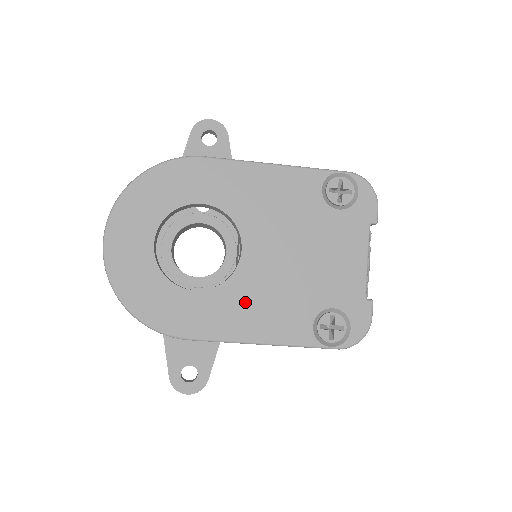
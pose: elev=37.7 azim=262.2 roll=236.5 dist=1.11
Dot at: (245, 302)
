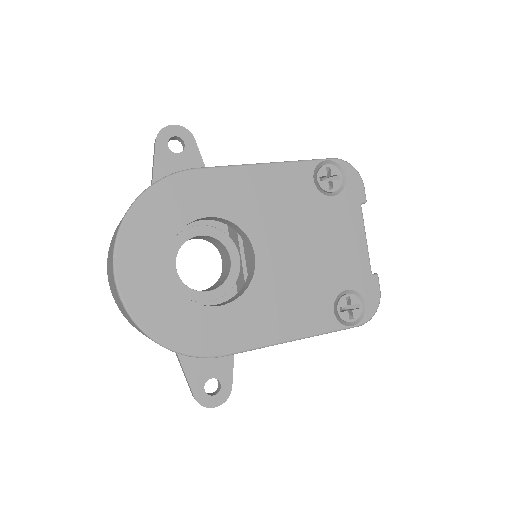
Dot at: (269, 305)
